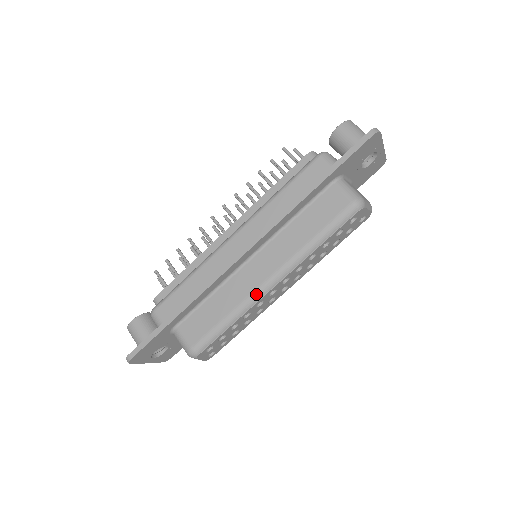
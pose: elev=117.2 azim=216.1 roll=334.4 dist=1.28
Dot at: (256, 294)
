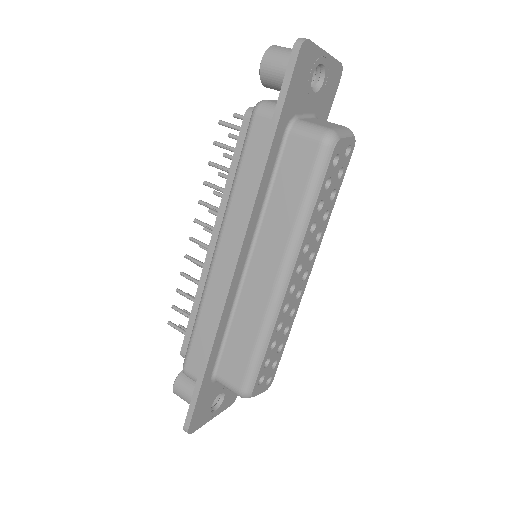
Dot at: (273, 302)
